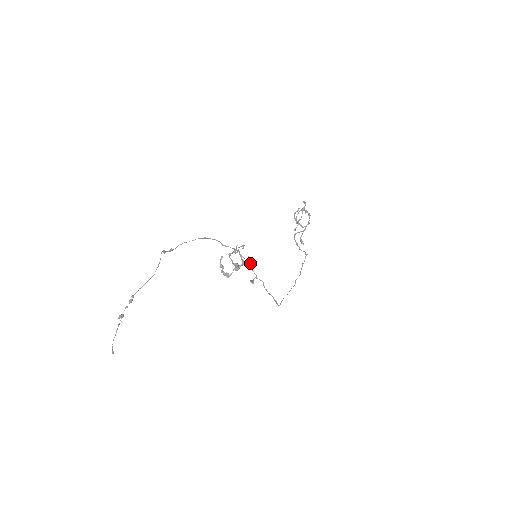
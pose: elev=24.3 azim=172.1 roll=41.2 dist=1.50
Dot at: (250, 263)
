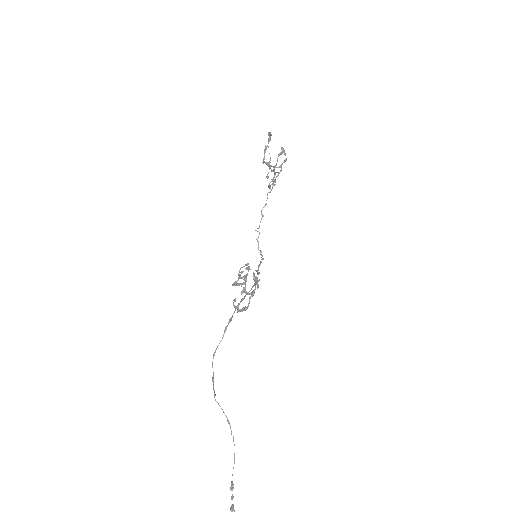
Dot at: (258, 273)
